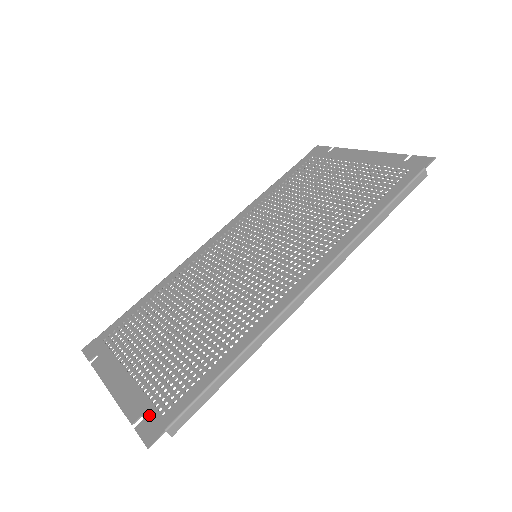
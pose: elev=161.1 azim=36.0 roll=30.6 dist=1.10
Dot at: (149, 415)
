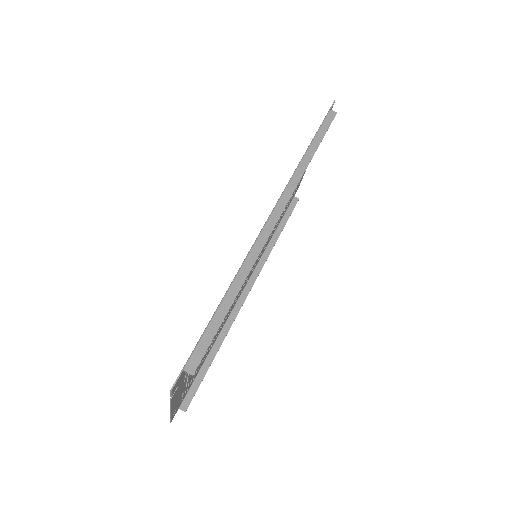
Dot at: occluded
